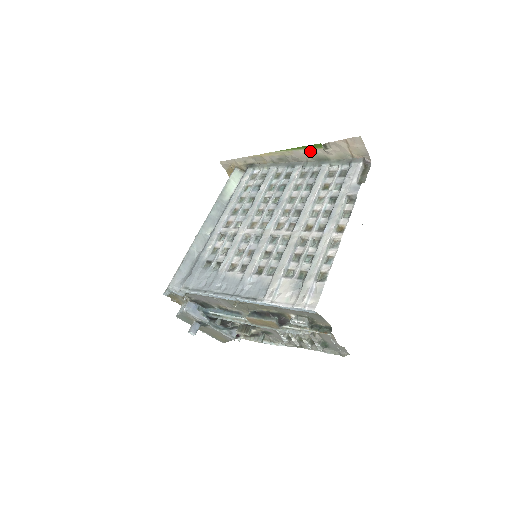
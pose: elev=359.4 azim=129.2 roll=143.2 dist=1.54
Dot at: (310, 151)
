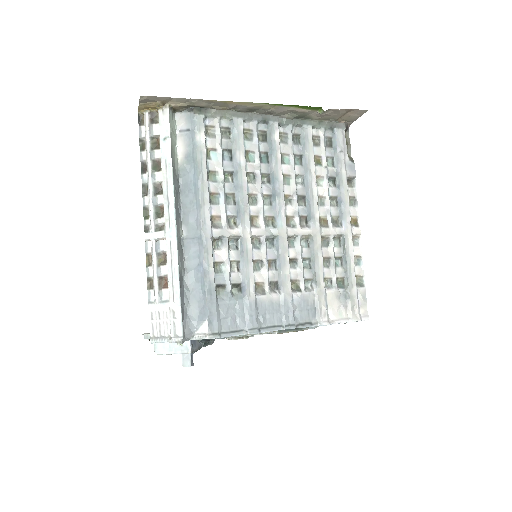
Dot at: (300, 110)
